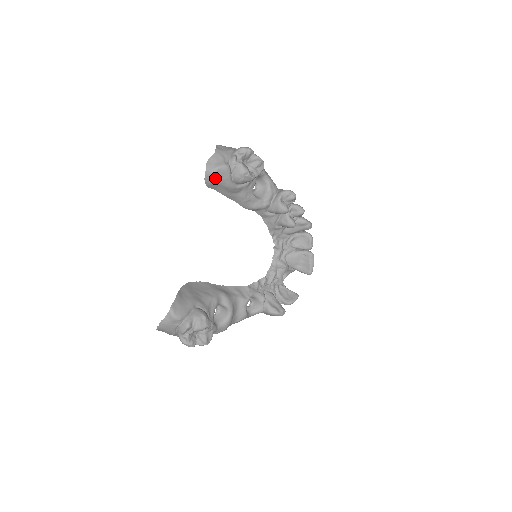
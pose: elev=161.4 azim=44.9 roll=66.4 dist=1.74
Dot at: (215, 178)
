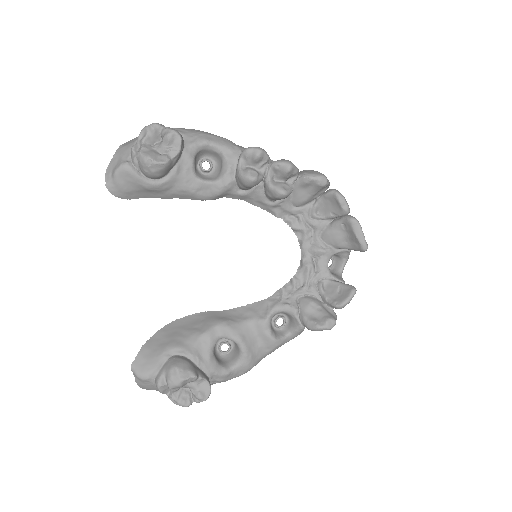
Dot at: (122, 186)
